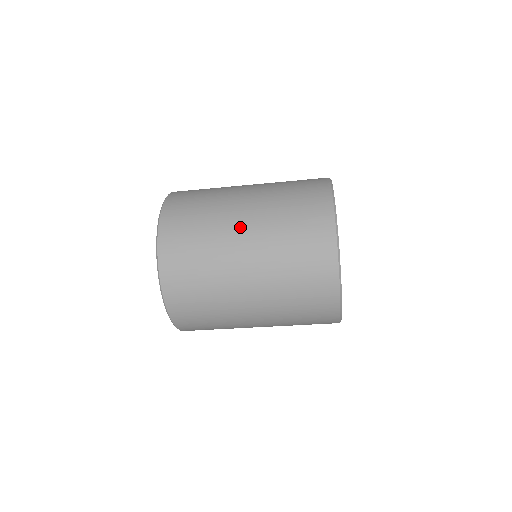
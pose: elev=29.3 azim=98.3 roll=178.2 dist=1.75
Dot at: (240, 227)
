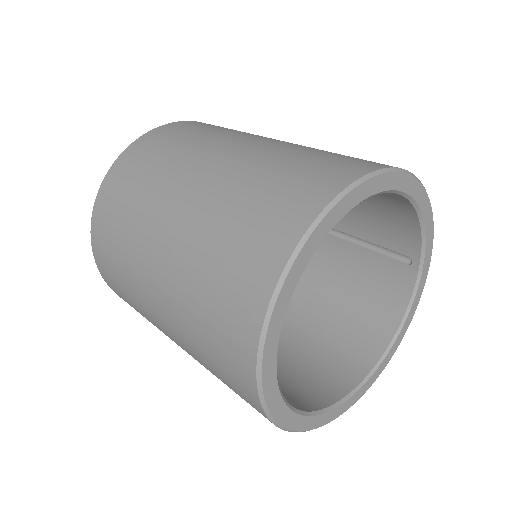
Dot at: (158, 318)
